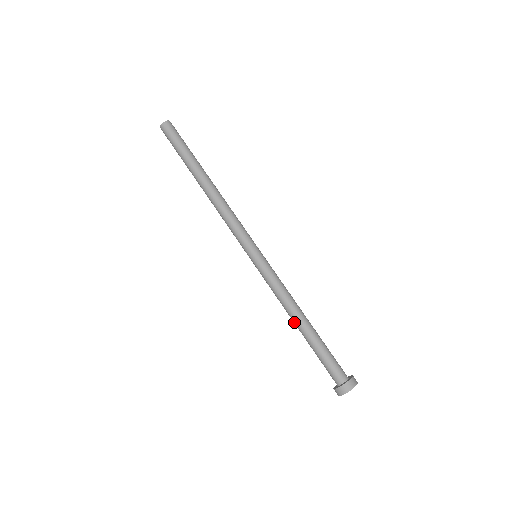
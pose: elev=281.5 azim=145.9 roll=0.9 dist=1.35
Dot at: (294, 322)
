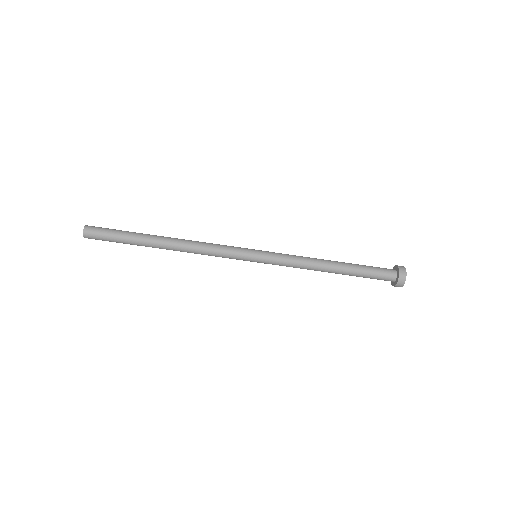
Dot at: occluded
